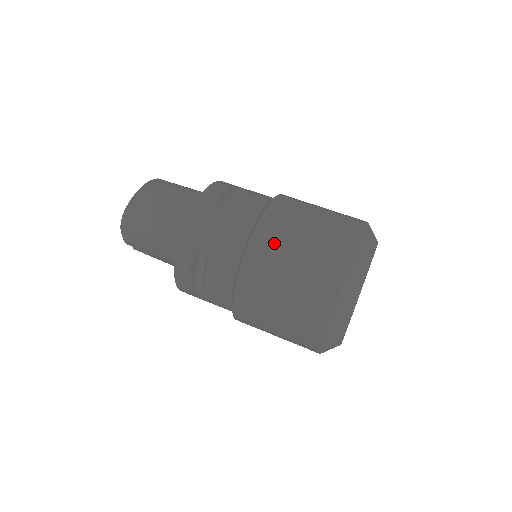
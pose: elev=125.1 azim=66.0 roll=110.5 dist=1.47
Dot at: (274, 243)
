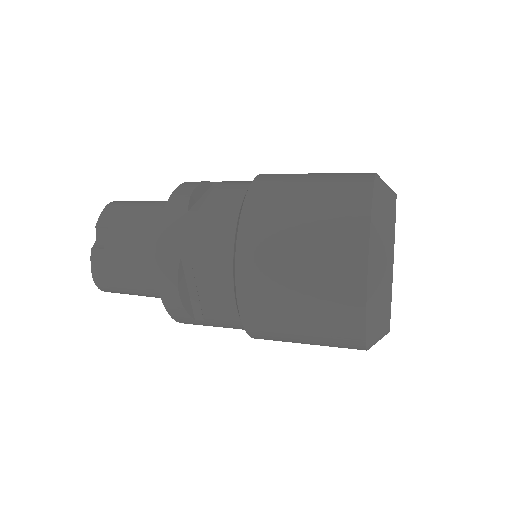
Dot at: occluded
